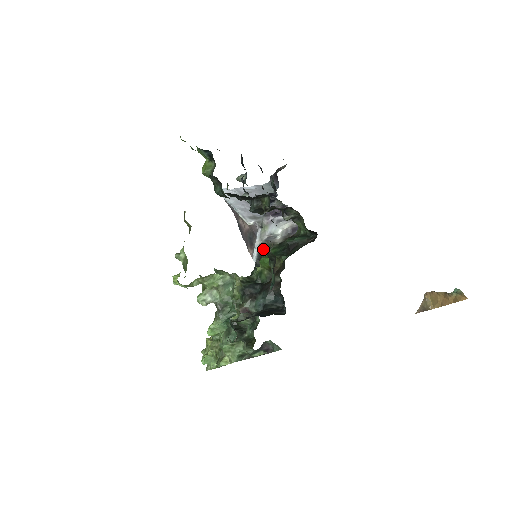
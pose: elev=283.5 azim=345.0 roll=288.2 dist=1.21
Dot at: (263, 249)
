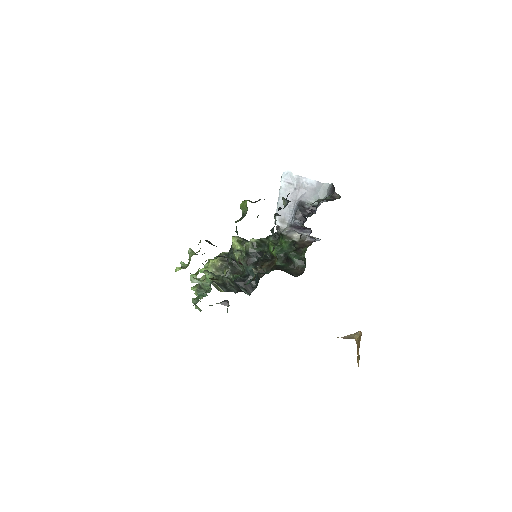
Dot at: (281, 235)
